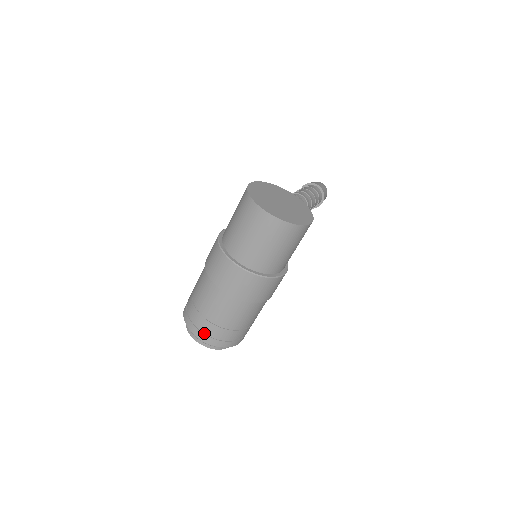
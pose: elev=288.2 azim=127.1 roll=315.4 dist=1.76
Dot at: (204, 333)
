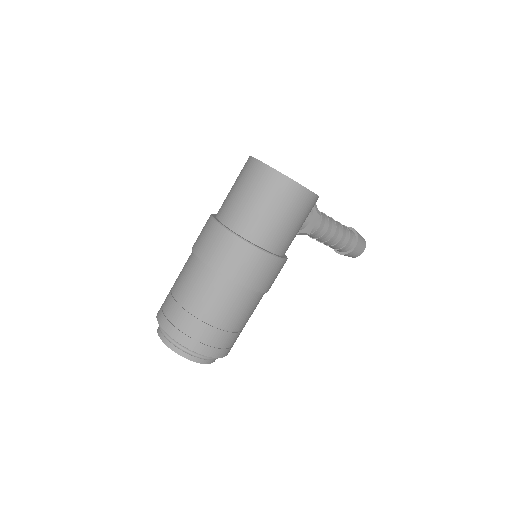
Dot at: (169, 320)
